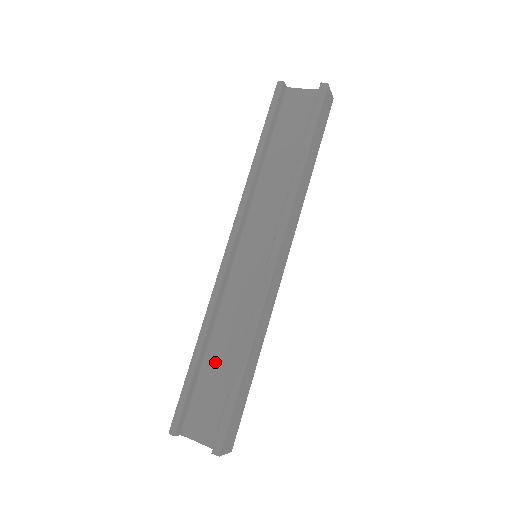
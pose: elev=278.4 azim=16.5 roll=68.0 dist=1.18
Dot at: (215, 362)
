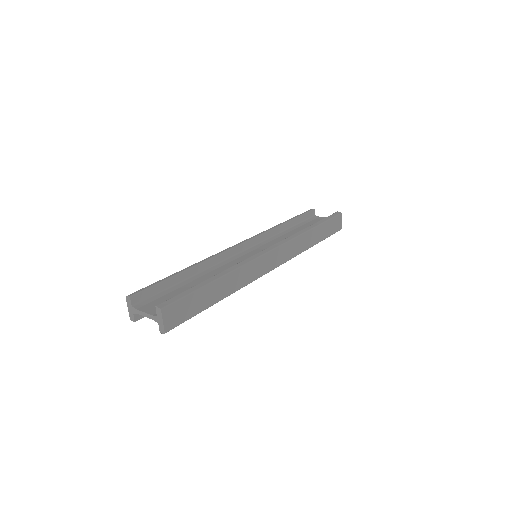
Dot at: (191, 284)
